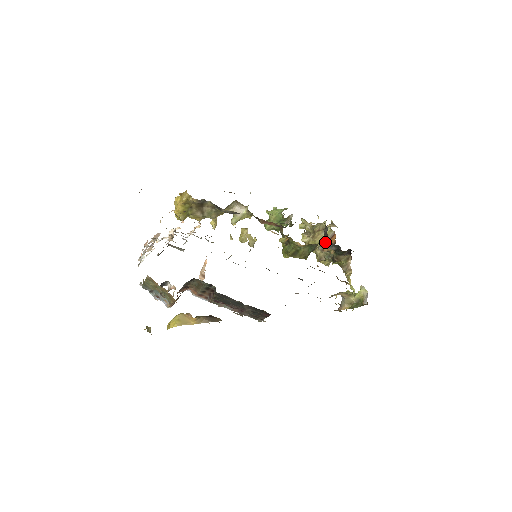
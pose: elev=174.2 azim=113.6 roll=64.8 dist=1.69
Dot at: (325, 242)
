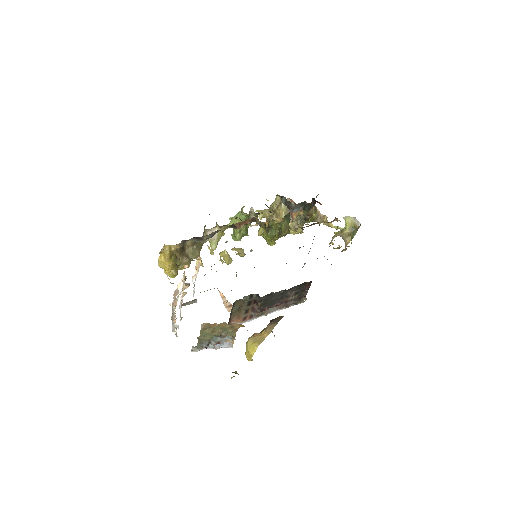
Dot at: (292, 208)
